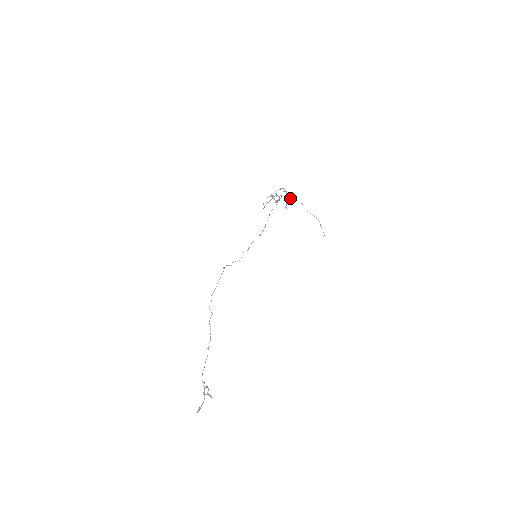
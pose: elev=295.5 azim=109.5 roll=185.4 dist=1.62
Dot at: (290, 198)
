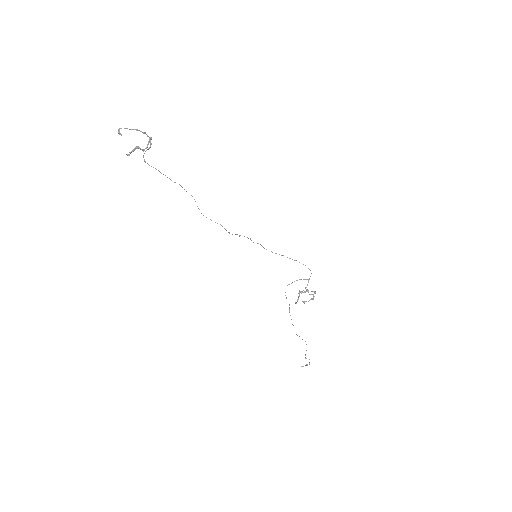
Dot at: occluded
